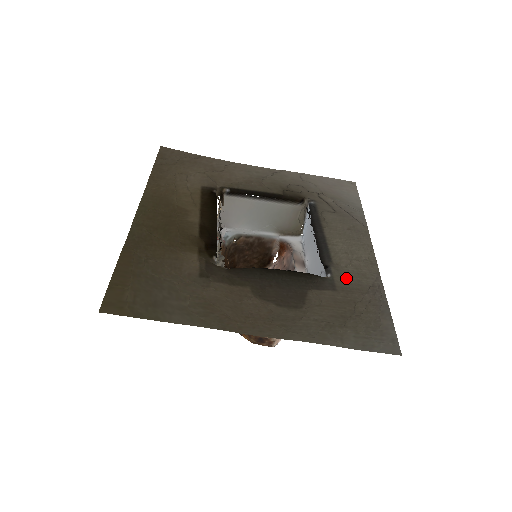
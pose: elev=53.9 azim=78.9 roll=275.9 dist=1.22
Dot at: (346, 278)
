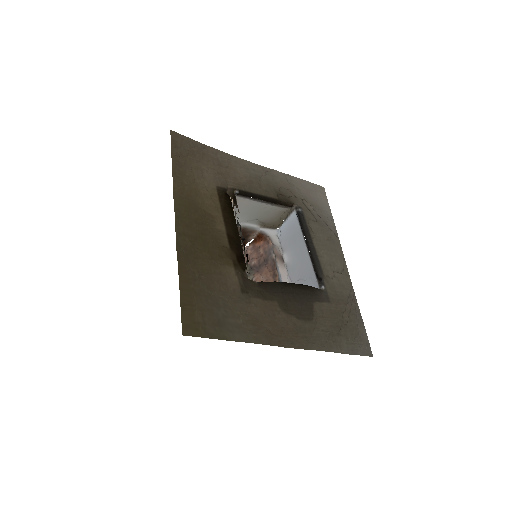
Dot at: (334, 290)
